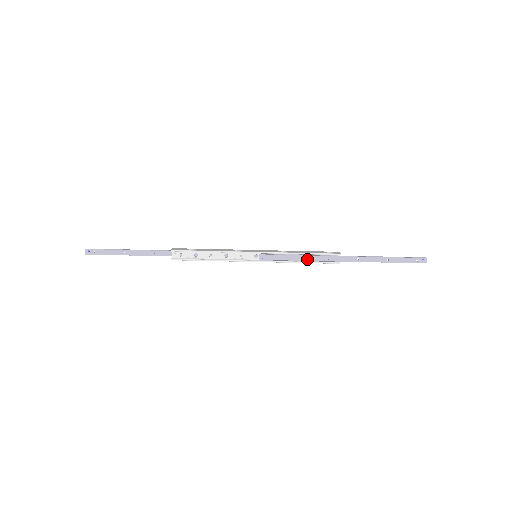
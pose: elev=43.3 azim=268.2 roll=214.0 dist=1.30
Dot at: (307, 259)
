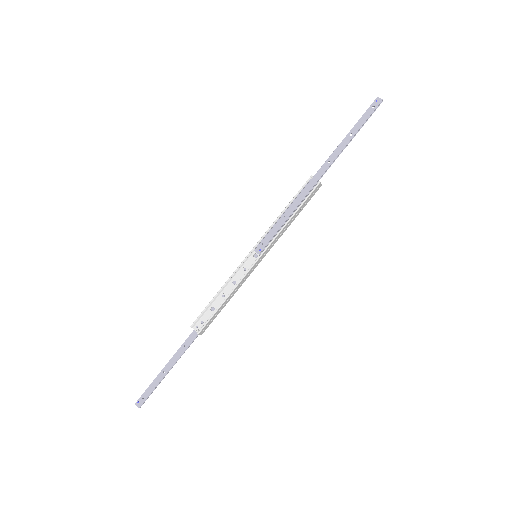
Dot at: (292, 209)
